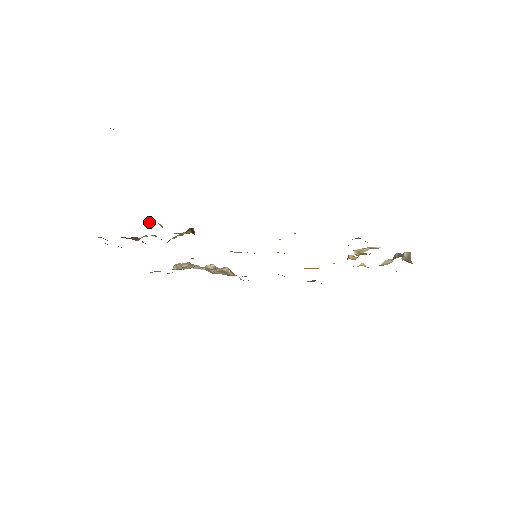
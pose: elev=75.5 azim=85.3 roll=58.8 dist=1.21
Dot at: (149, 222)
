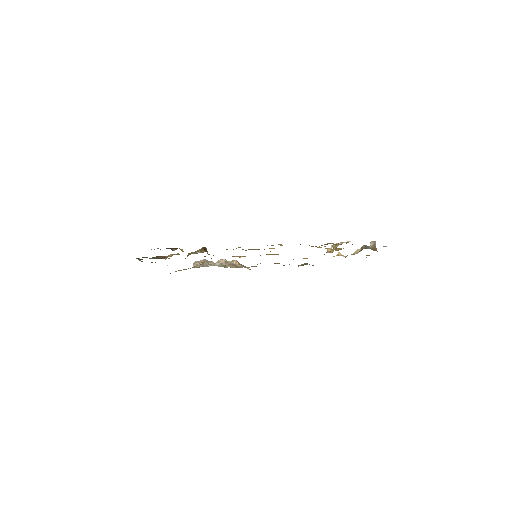
Dot at: (173, 248)
